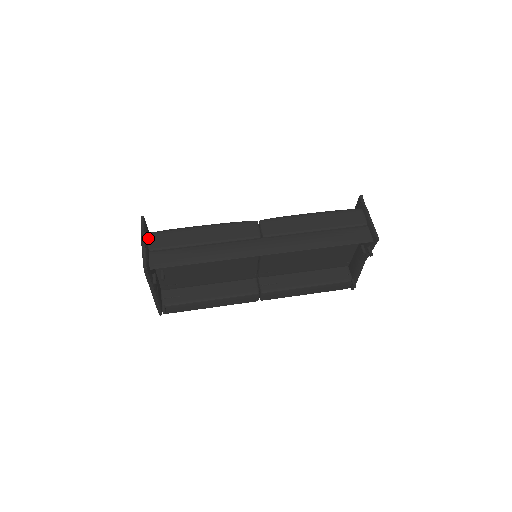
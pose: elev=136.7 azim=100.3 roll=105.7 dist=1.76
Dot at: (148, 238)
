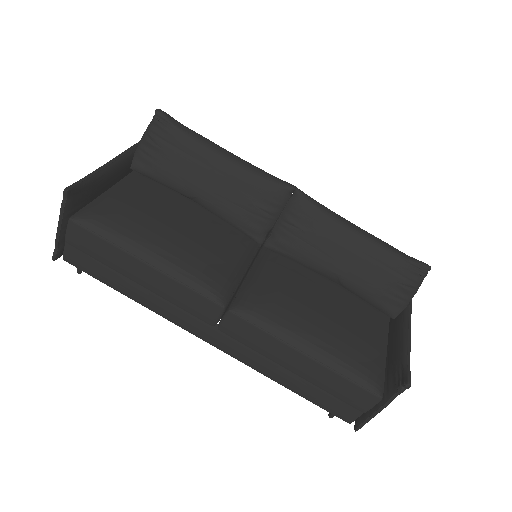
Dot at: (67, 225)
